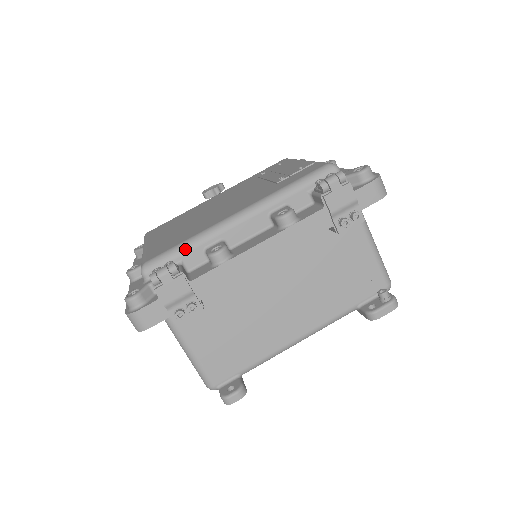
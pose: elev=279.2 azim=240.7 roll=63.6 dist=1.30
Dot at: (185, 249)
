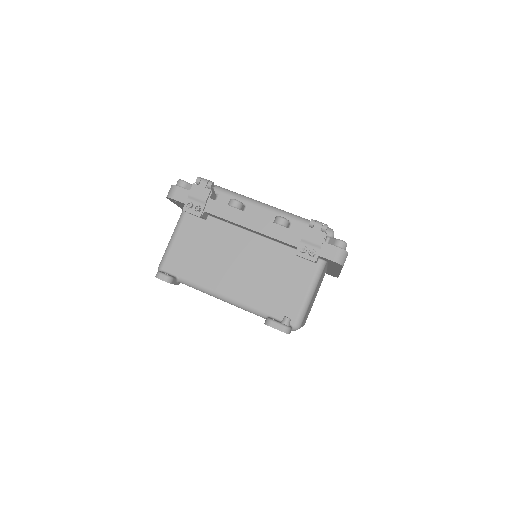
Dot at: (226, 192)
